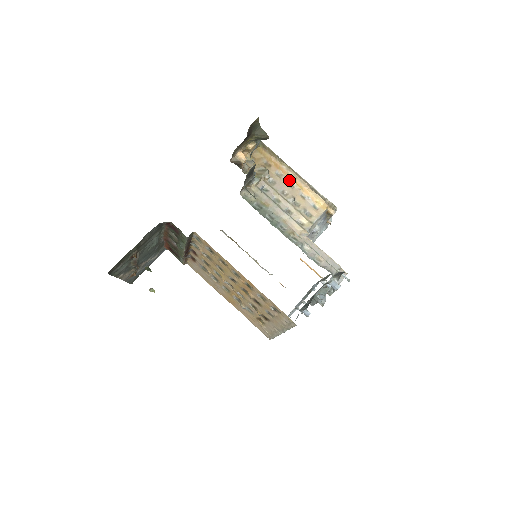
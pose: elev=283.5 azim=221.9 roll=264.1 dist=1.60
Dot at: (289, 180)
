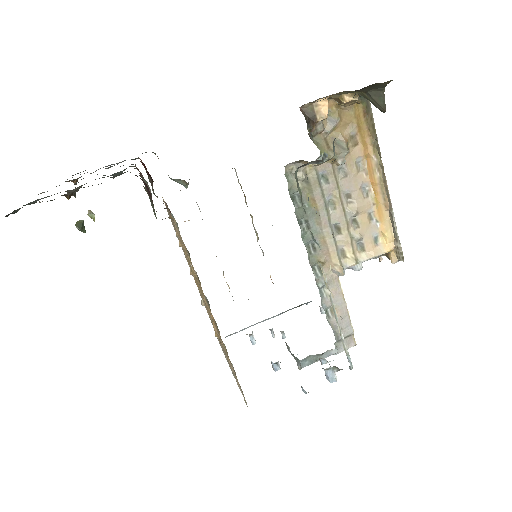
Dot at: (368, 182)
